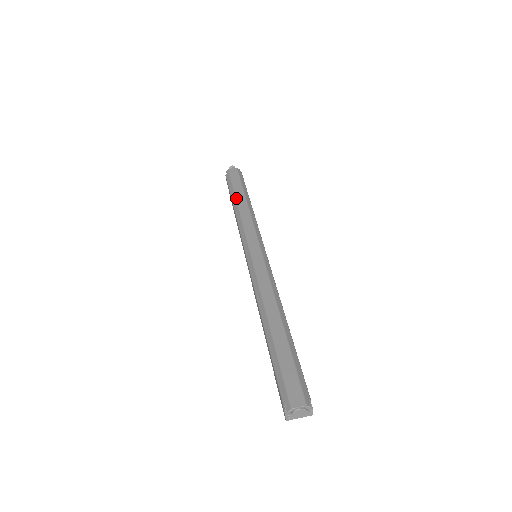
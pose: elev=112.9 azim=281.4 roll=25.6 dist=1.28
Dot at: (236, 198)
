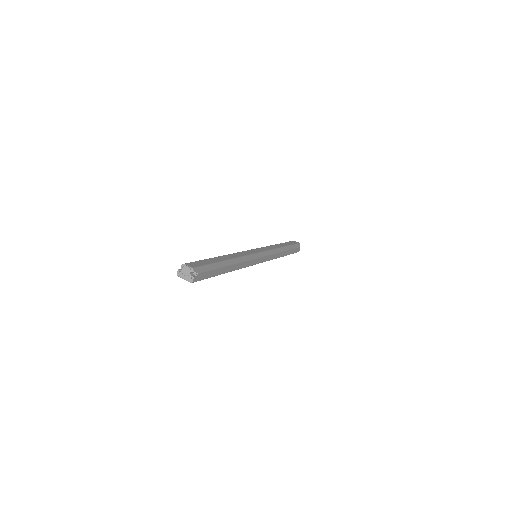
Dot at: (280, 243)
